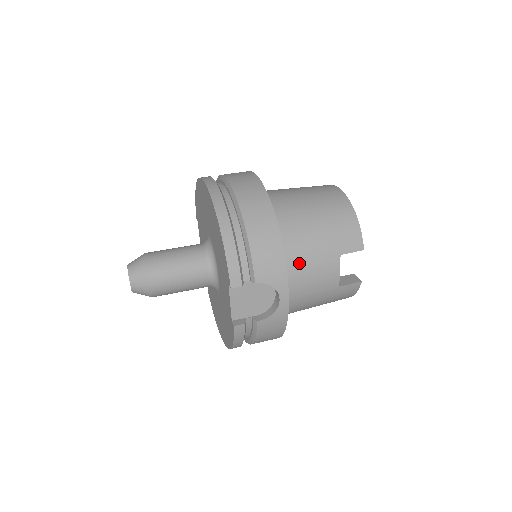
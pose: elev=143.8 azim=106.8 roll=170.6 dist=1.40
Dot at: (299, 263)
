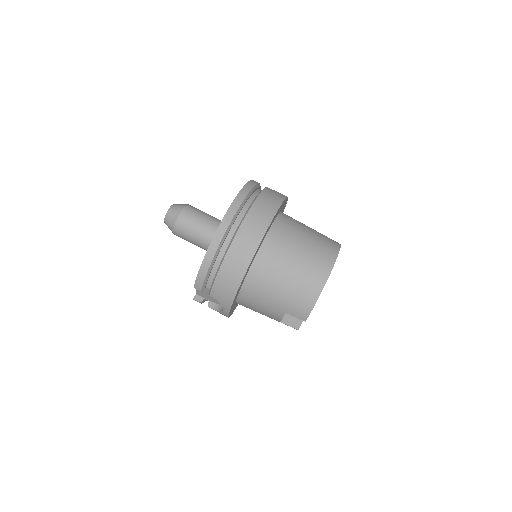
Dot at: (254, 298)
